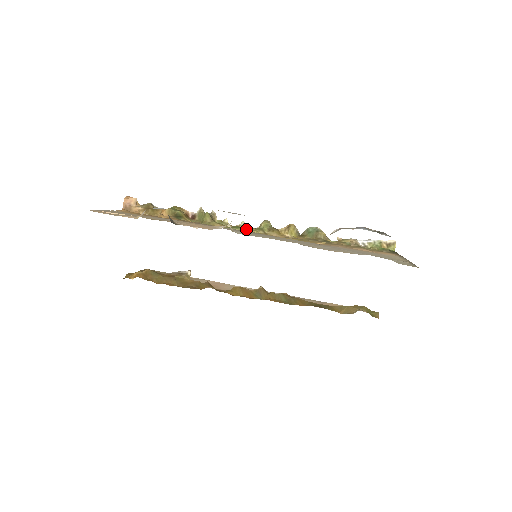
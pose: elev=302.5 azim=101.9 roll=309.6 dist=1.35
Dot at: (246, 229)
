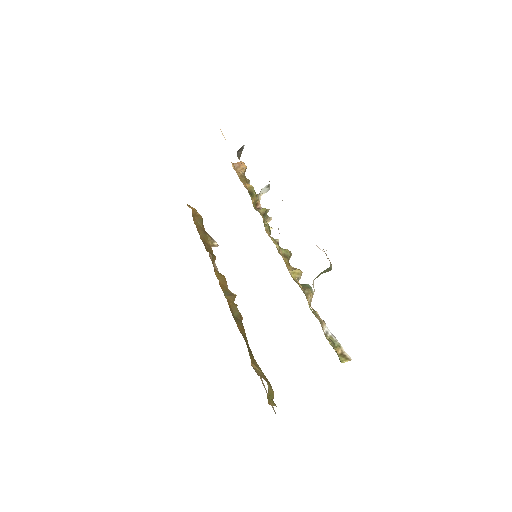
Dot at: (273, 241)
